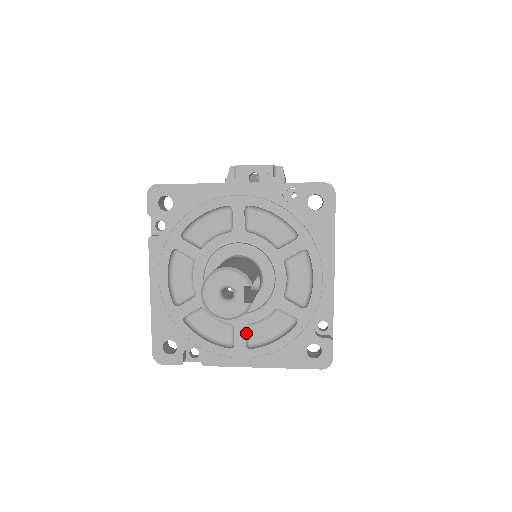
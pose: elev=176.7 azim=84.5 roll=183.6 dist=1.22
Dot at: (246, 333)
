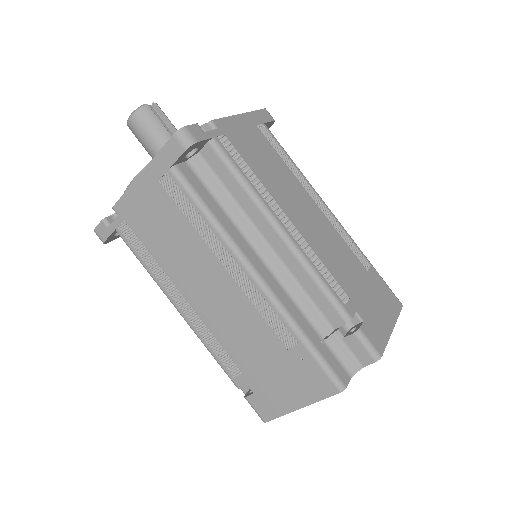
Dot at: occluded
